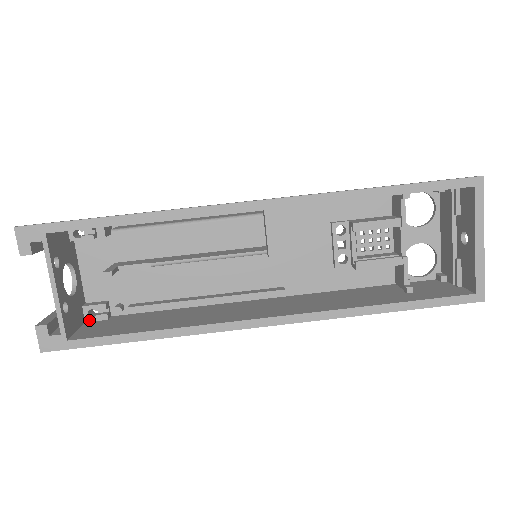
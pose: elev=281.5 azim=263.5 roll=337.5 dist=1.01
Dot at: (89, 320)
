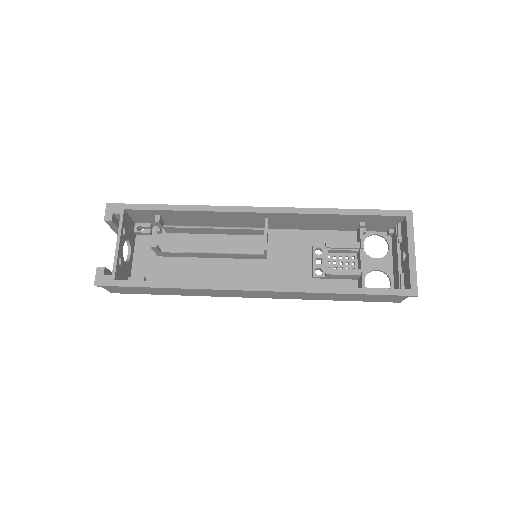
Dot at: occluded
